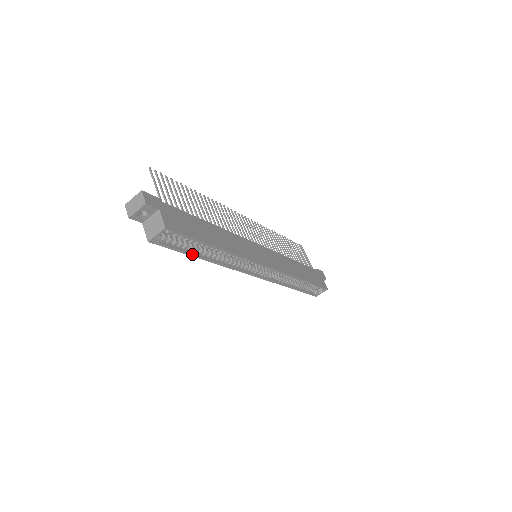
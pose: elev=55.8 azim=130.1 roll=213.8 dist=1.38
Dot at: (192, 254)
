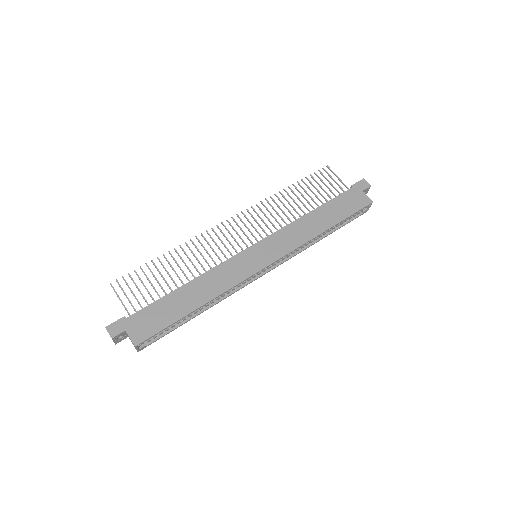
Dot at: (182, 324)
